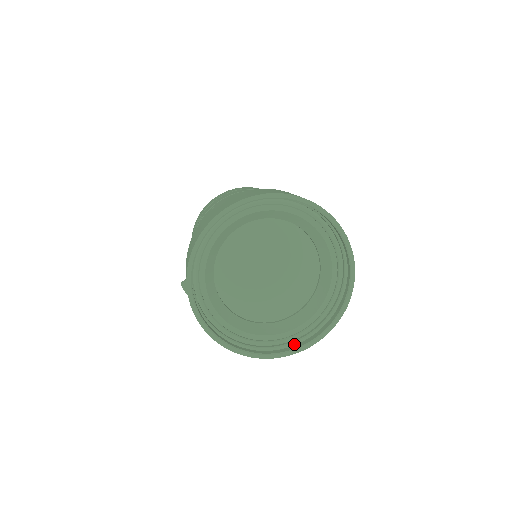
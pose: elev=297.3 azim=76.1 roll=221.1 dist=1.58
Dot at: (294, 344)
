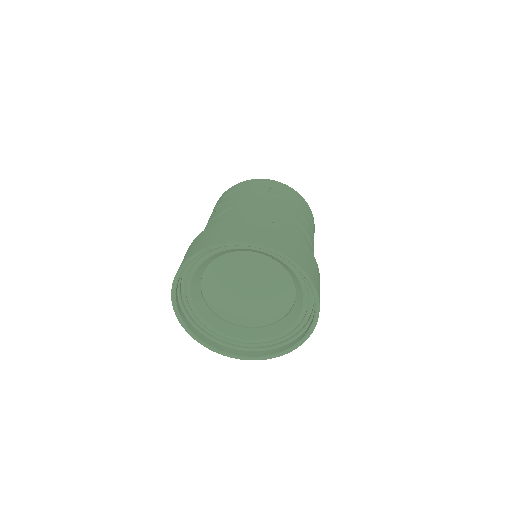
Dot at: (253, 350)
